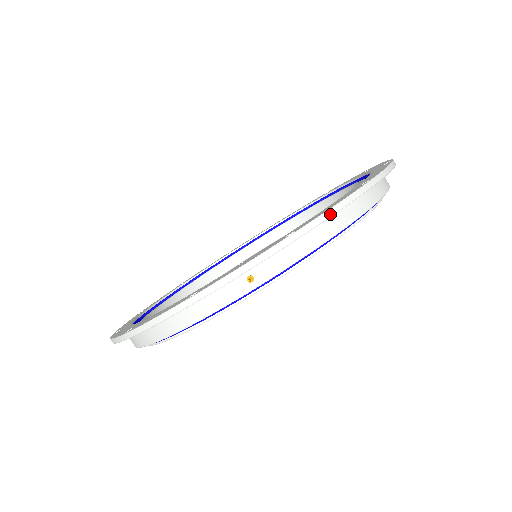
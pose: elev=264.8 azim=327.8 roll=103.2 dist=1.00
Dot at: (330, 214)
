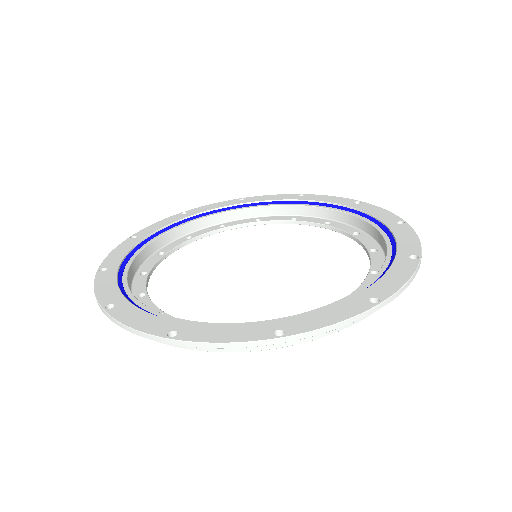
Dot at: (207, 346)
